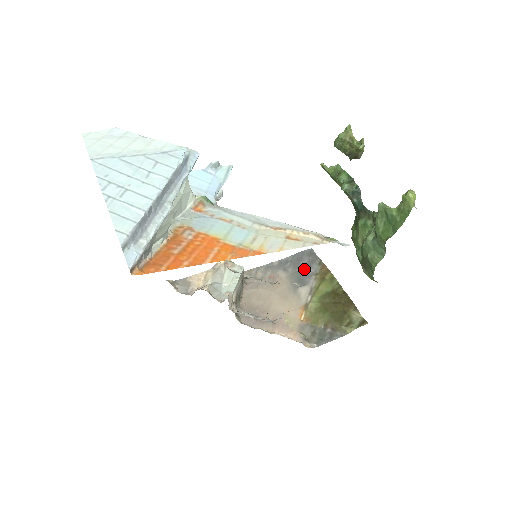
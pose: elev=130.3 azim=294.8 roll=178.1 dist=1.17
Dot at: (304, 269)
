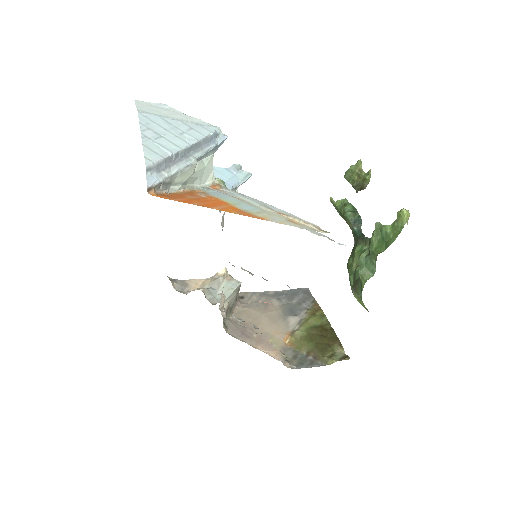
Dot at: (297, 303)
